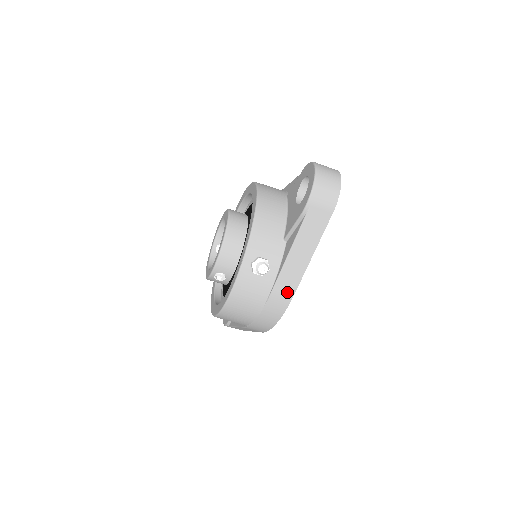
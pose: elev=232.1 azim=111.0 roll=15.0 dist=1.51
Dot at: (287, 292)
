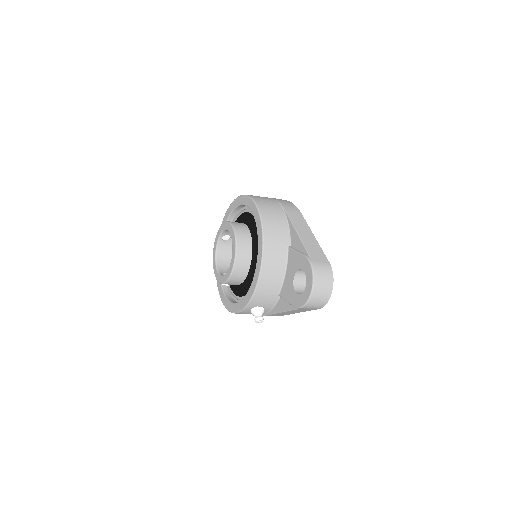
Dot at: occluded
